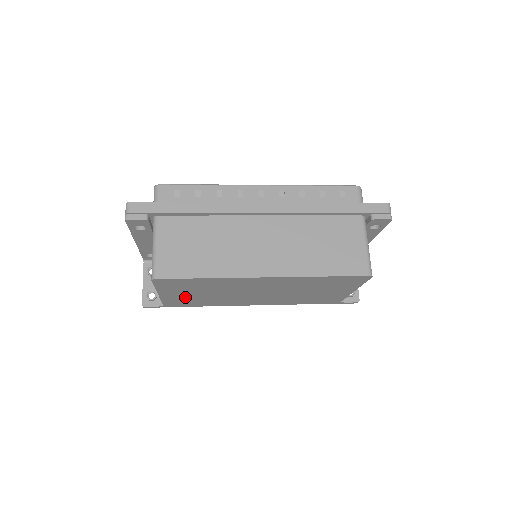
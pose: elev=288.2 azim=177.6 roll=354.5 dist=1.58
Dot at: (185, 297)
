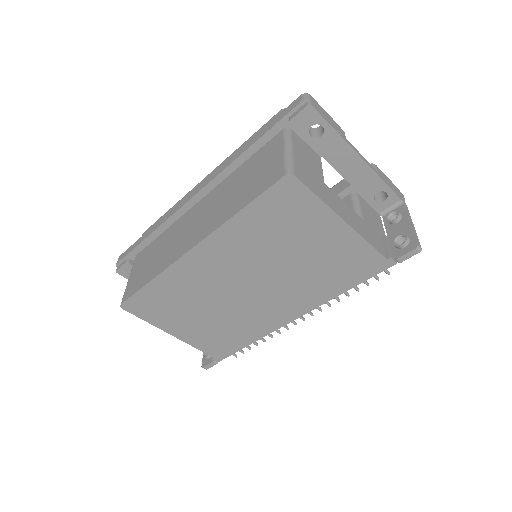
Dot at: (201, 330)
